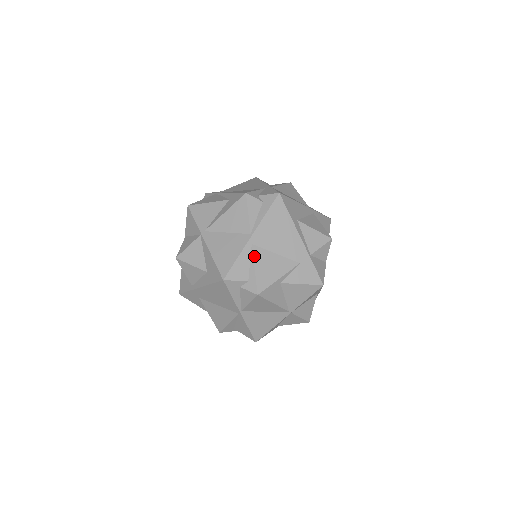
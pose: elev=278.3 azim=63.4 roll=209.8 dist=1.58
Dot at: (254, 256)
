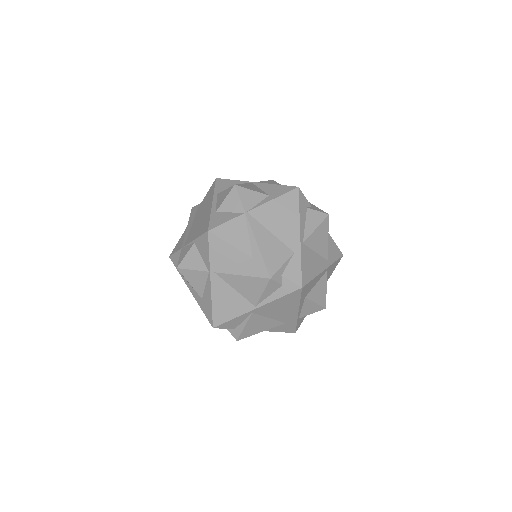
Dot at: (249, 320)
